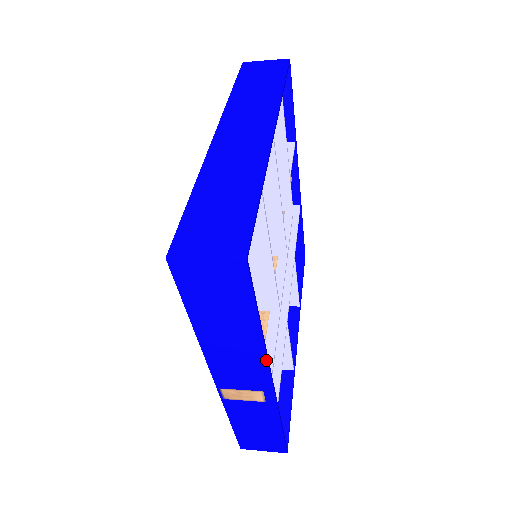
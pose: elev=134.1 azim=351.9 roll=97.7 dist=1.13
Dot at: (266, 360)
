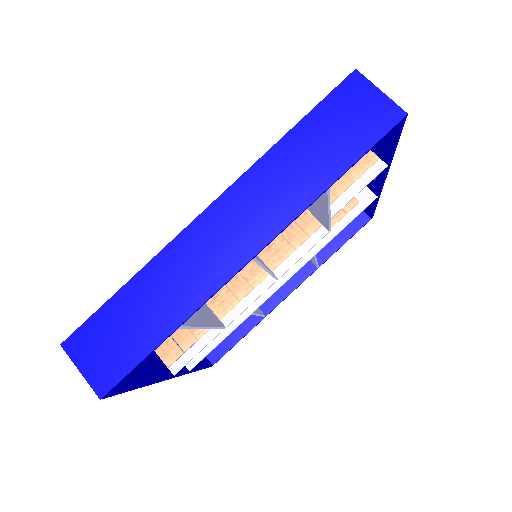
Dot at: (160, 380)
